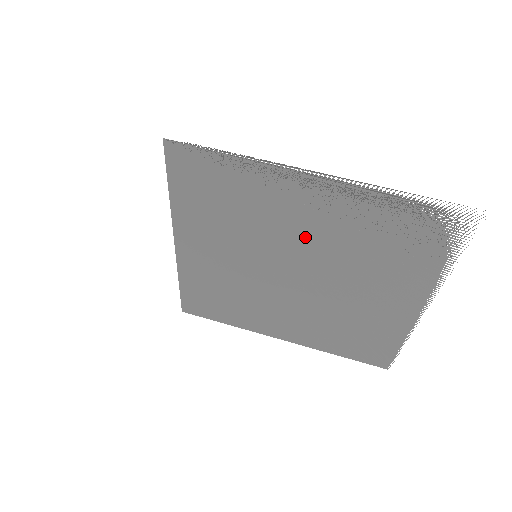
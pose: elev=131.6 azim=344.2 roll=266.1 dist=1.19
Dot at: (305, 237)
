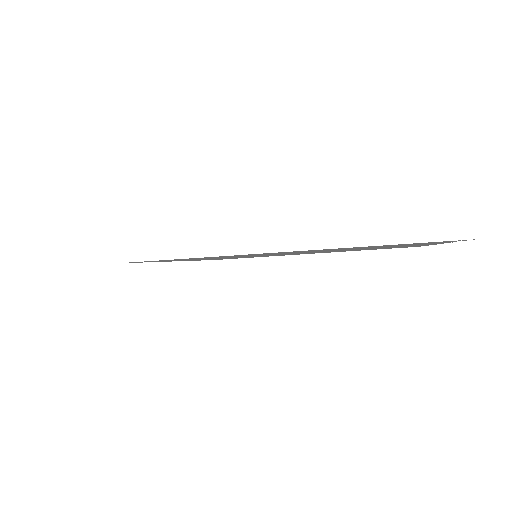
Dot at: occluded
